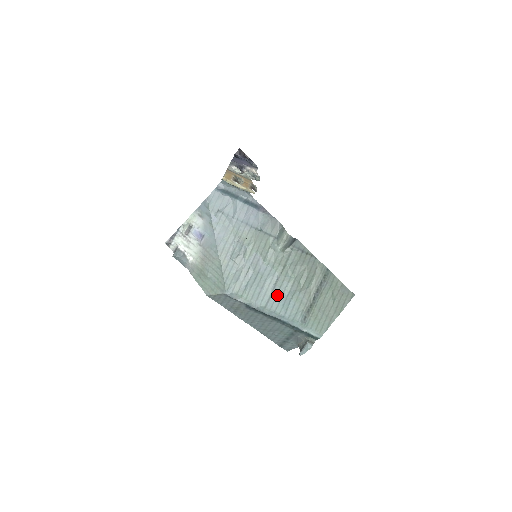
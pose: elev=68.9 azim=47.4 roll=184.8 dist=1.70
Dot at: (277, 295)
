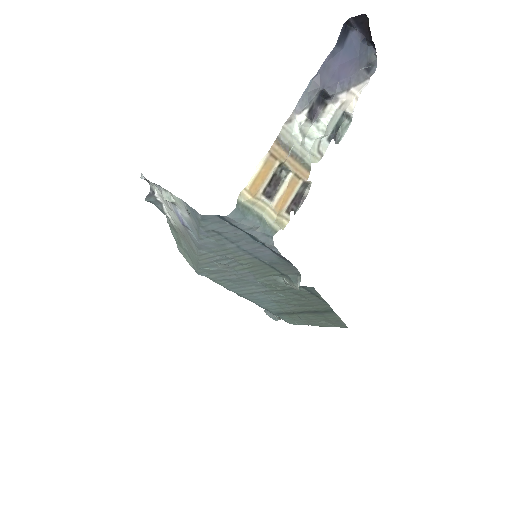
Dot at: (259, 296)
